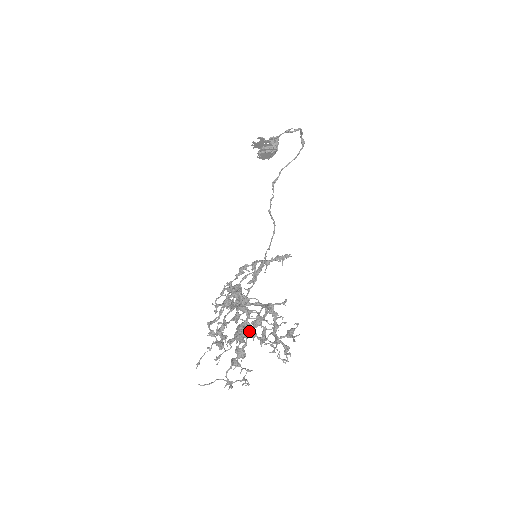
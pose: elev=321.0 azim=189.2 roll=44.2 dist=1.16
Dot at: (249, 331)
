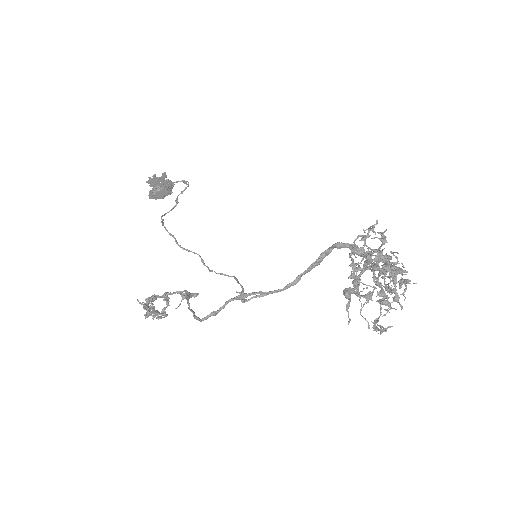
Dot at: (354, 289)
